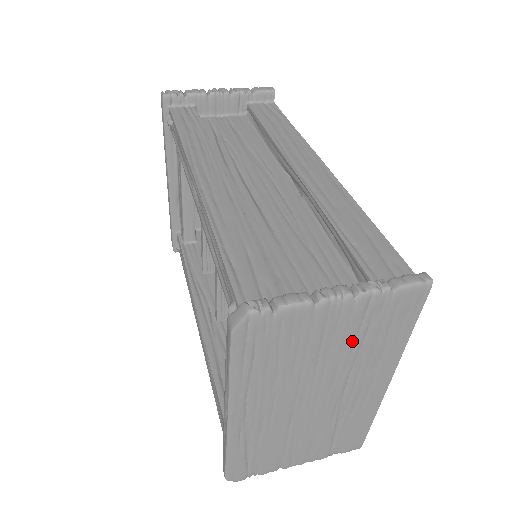
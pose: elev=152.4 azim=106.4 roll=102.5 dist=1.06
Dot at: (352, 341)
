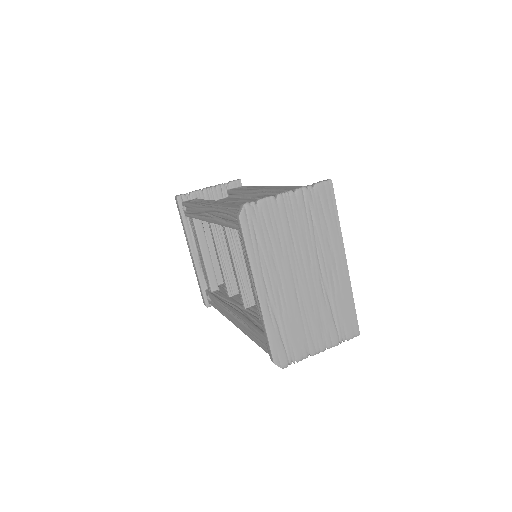
Dot at: (306, 224)
